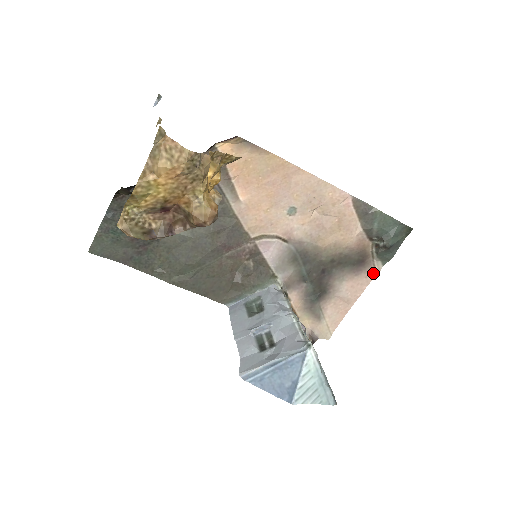
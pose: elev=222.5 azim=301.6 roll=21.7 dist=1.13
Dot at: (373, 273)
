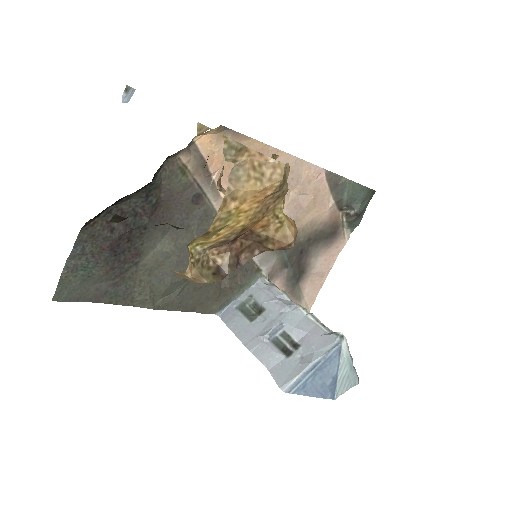
Dot at: (343, 242)
